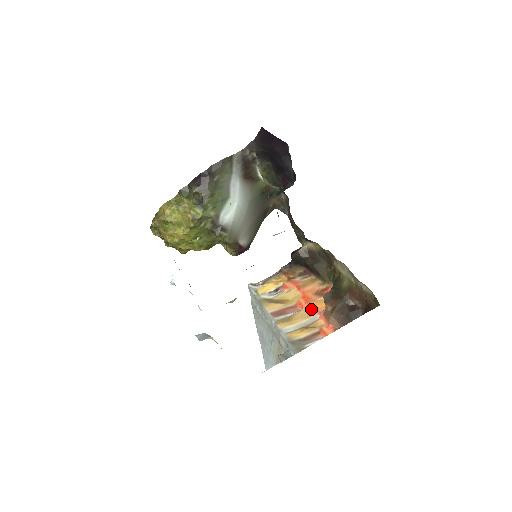
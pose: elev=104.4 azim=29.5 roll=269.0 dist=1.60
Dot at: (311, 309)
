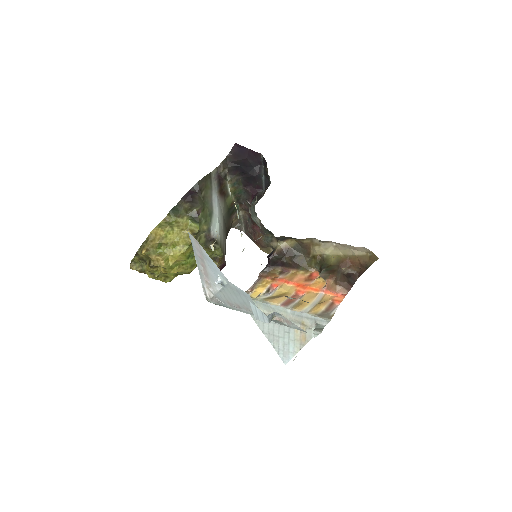
Dot at: (312, 291)
